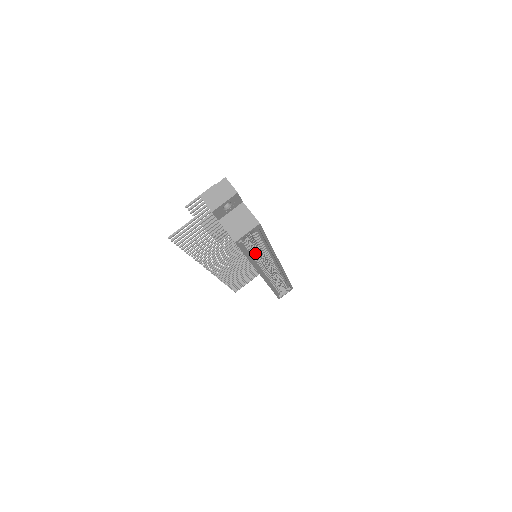
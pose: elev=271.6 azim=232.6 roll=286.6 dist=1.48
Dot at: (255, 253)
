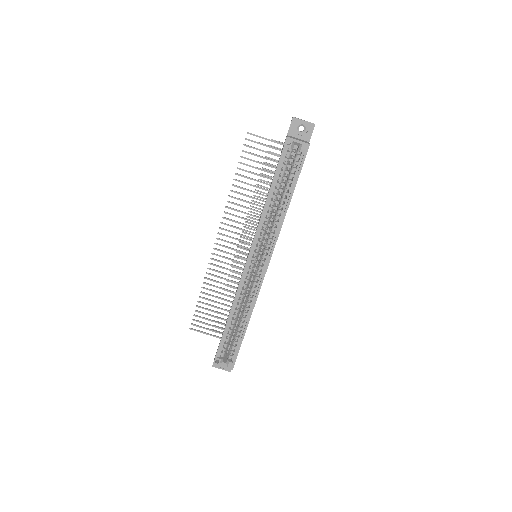
Dot at: (276, 197)
